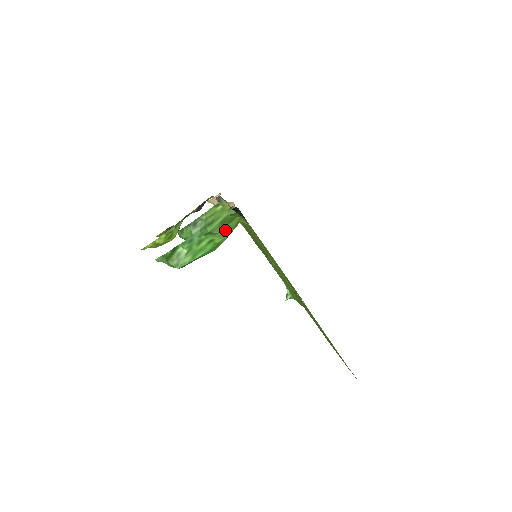
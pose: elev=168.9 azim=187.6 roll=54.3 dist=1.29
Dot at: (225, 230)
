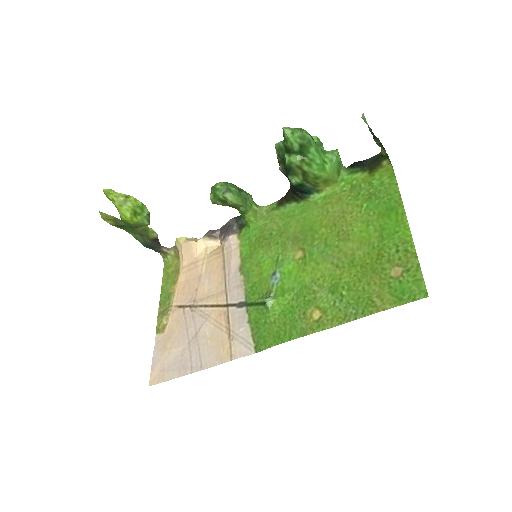
Dot at: (333, 170)
